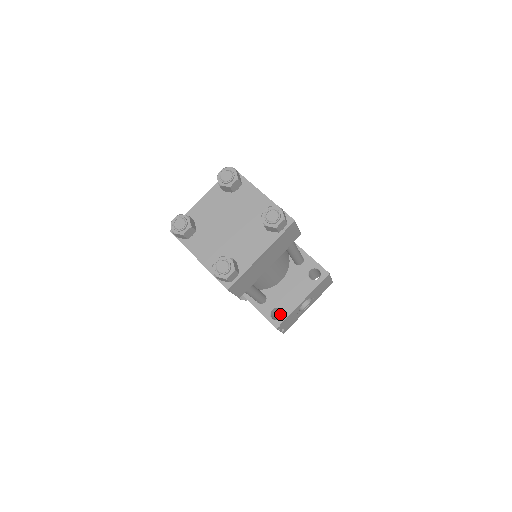
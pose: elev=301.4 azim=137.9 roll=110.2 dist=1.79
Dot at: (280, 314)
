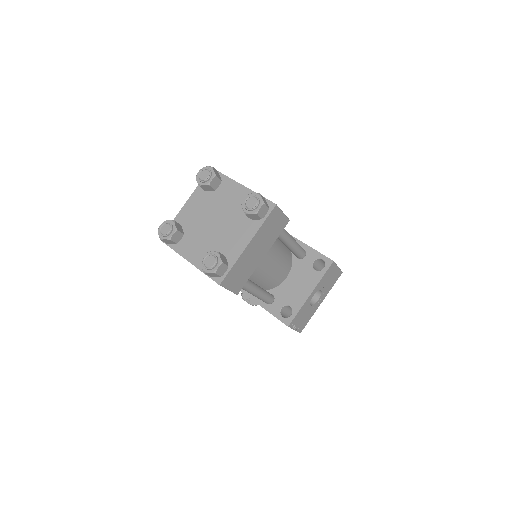
Dot at: occluded
